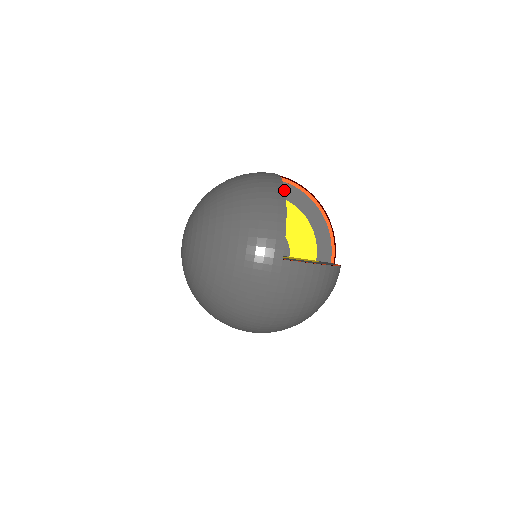
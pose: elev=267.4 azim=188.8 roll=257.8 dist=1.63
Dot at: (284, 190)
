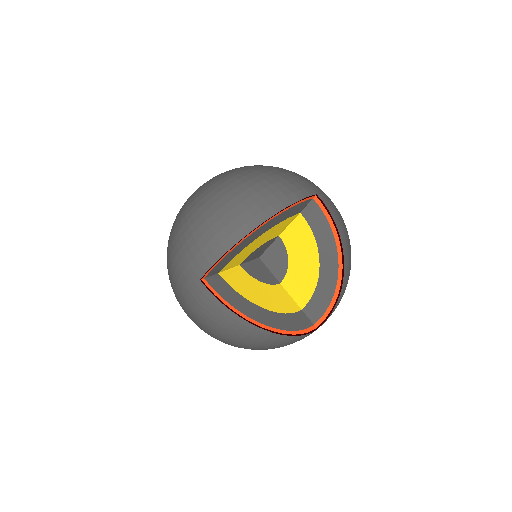
Dot at: (265, 219)
